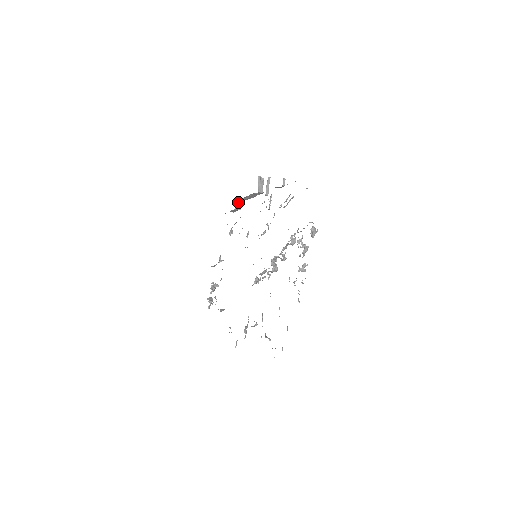
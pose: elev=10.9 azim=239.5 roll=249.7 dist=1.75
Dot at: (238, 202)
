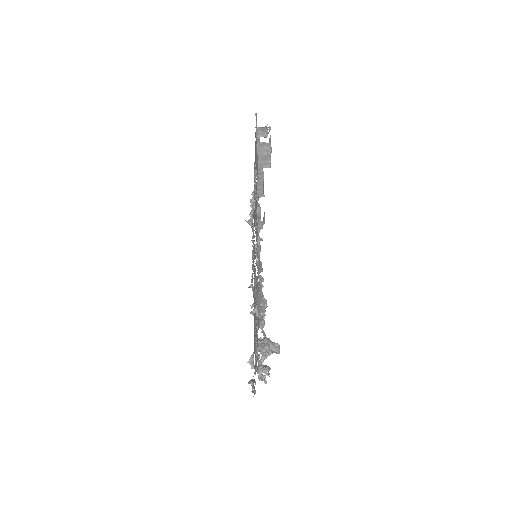
Dot at: occluded
